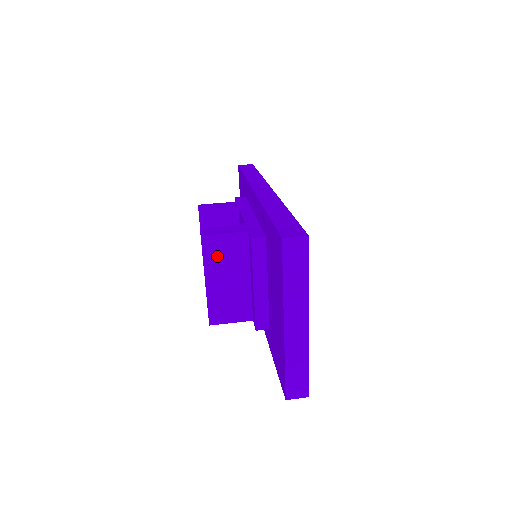
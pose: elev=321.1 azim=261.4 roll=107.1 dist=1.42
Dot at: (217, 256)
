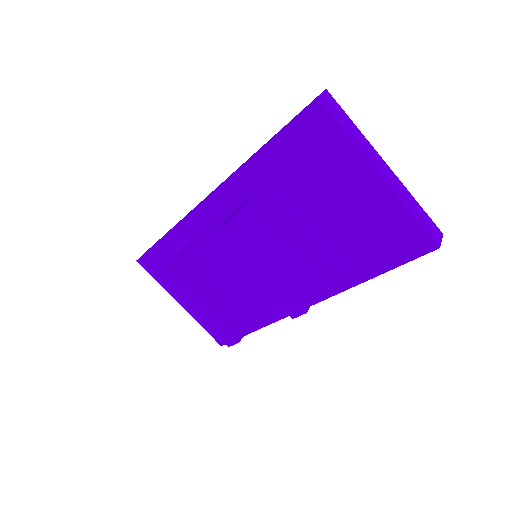
Dot at: (253, 237)
